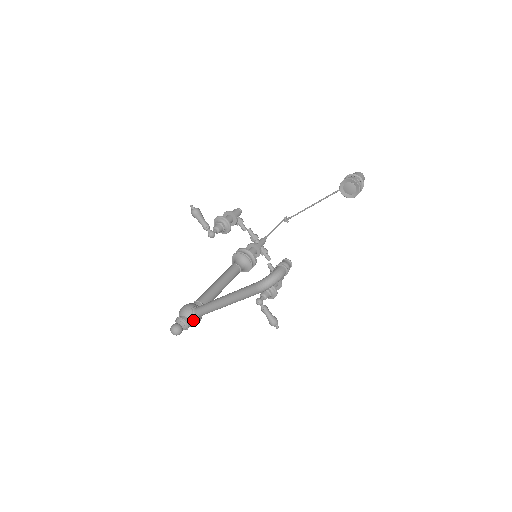
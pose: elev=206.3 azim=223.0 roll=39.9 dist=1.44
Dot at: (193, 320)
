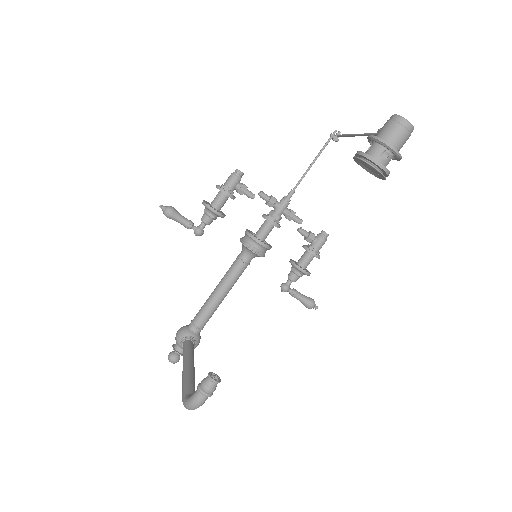
Dot at: occluded
